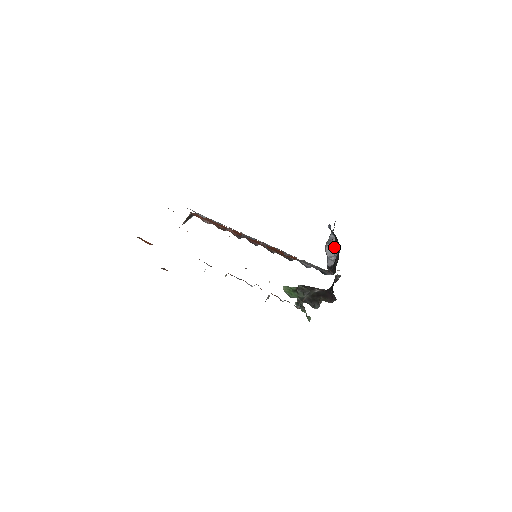
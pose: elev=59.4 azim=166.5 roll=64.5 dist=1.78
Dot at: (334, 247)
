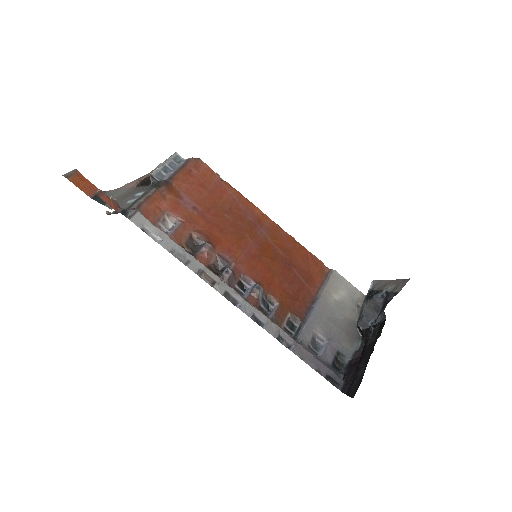
Dot at: (377, 312)
